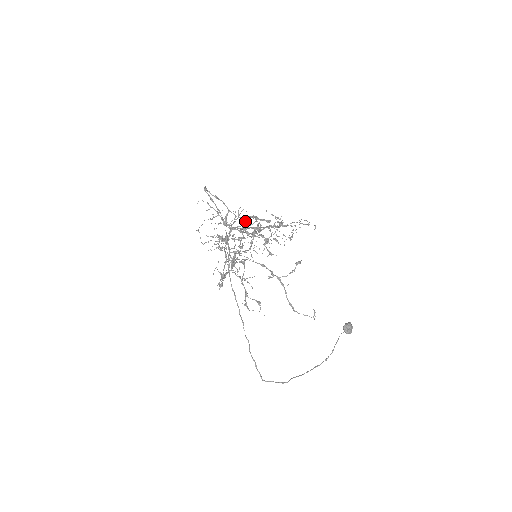
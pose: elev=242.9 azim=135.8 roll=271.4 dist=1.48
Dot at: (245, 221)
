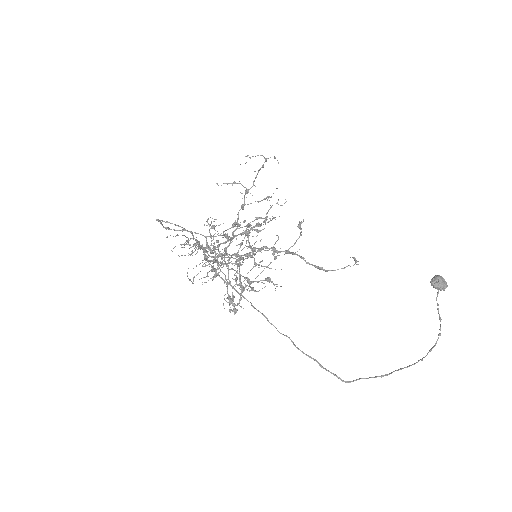
Dot at: (227, 235)
